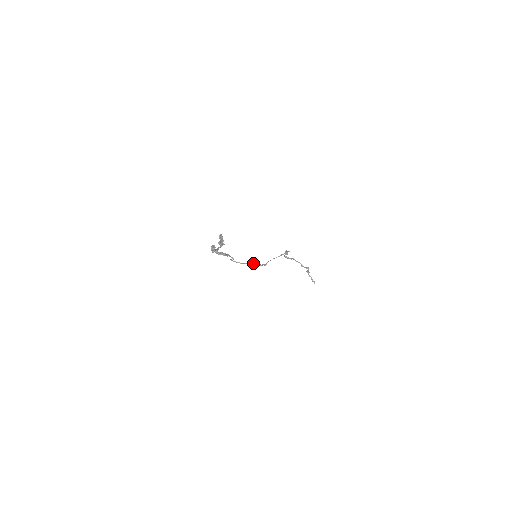
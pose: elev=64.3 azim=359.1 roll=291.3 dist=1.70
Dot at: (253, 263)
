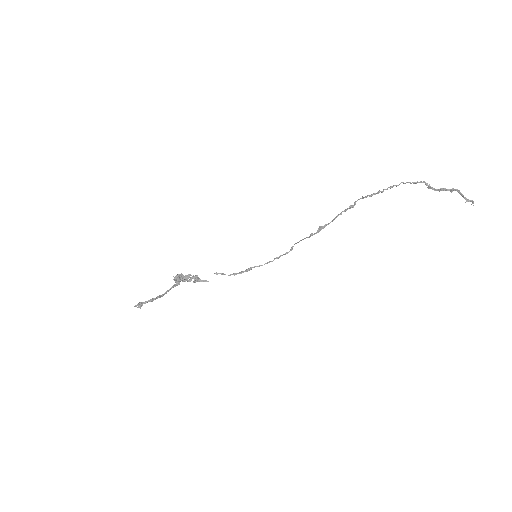
Dot at: (251, 268)
